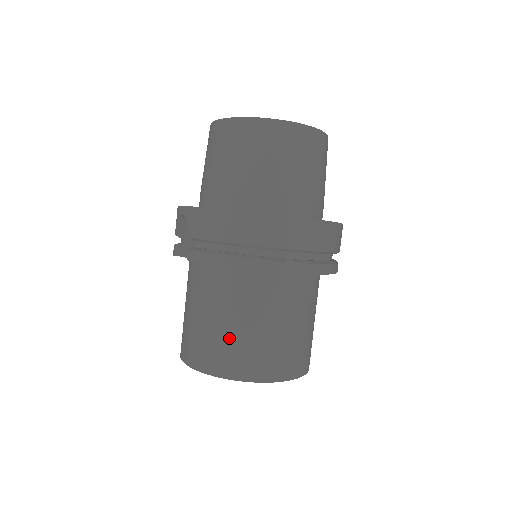
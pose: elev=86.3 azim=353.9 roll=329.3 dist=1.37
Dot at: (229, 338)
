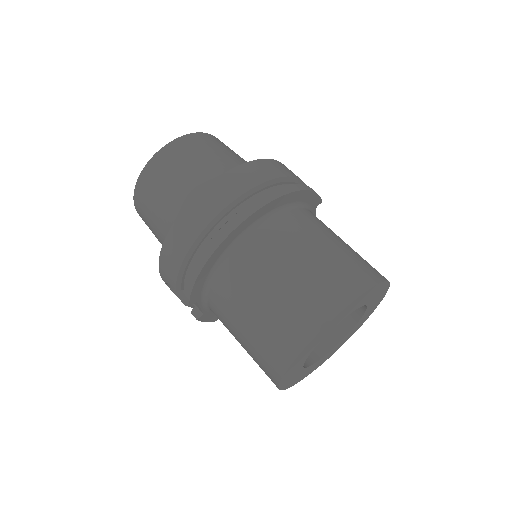
Dot at: (264, 323)
